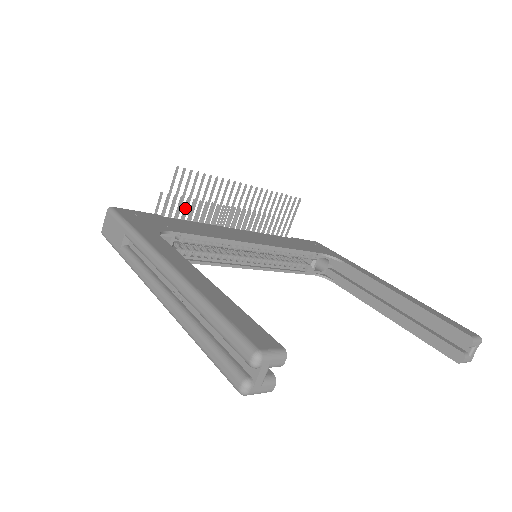
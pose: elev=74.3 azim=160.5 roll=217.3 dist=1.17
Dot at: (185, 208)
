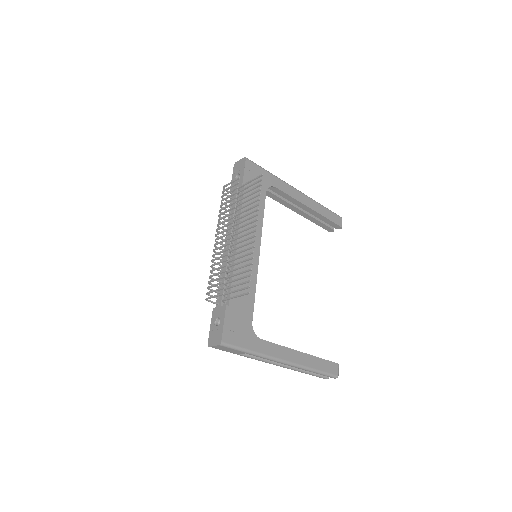
Dot at: (231, 282)
